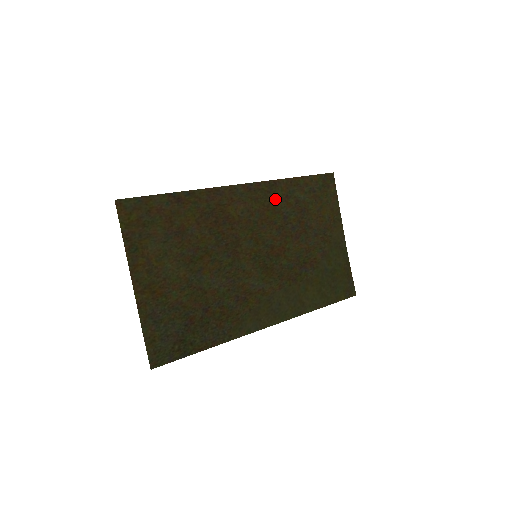
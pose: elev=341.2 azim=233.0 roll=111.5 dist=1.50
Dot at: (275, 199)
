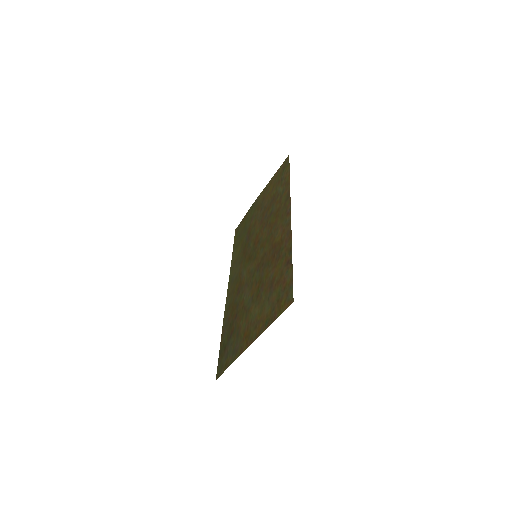
Dot at: (281, 206)
